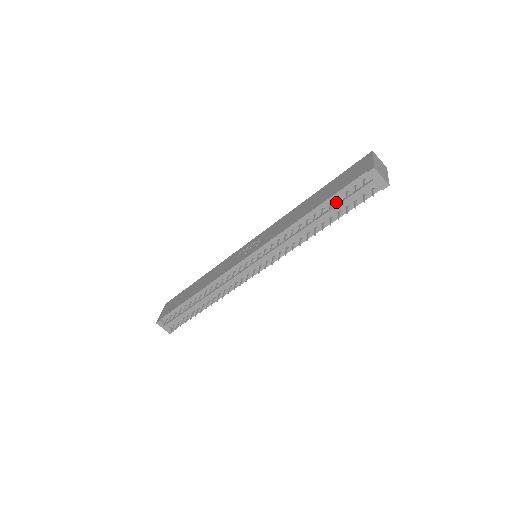
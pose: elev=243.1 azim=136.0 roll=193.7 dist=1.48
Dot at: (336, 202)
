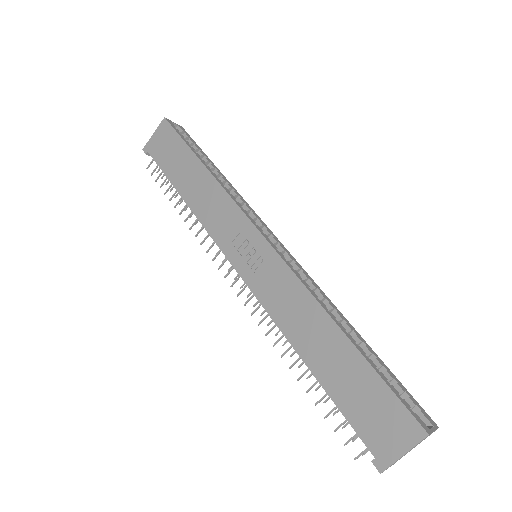
Dot at: occluded
